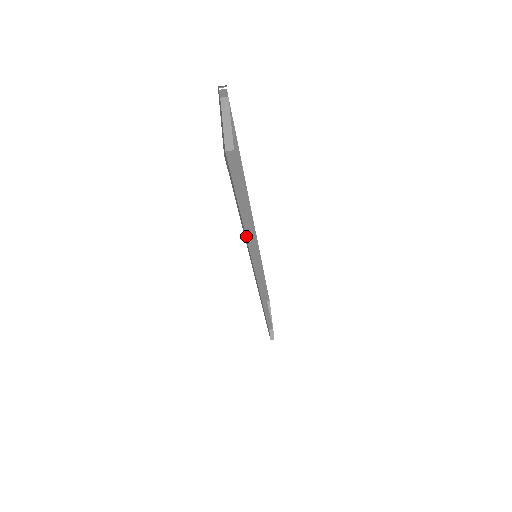
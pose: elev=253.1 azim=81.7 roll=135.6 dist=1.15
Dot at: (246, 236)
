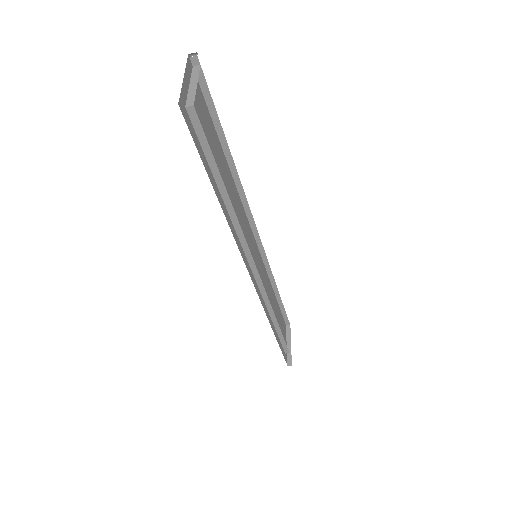
Dot at: (231, 220)
